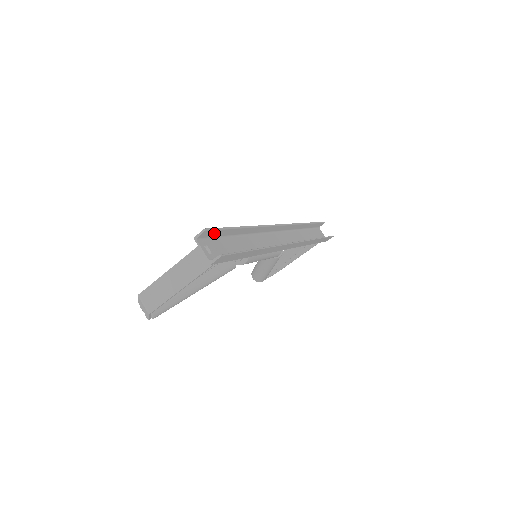
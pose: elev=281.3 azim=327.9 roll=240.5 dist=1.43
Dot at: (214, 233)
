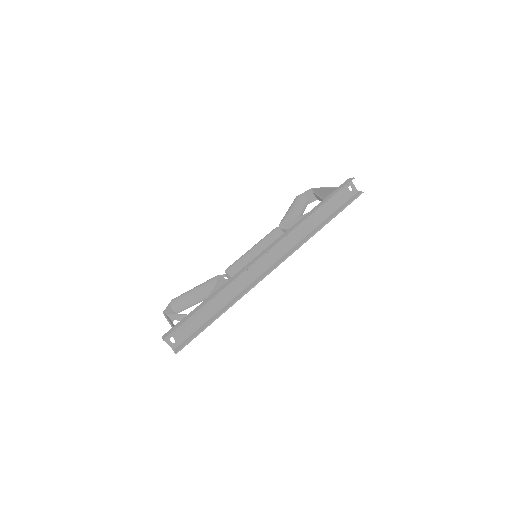
Dot at: (176, 329)
